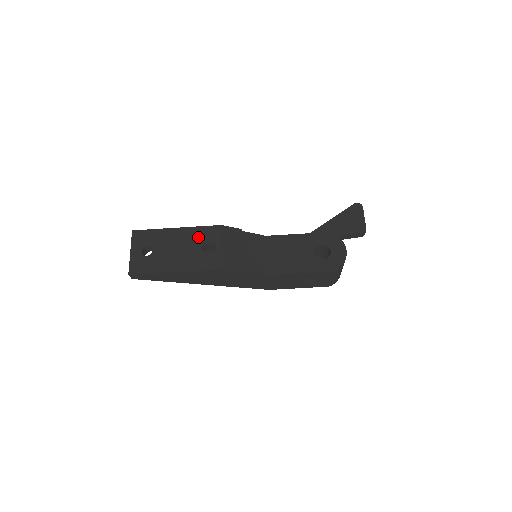
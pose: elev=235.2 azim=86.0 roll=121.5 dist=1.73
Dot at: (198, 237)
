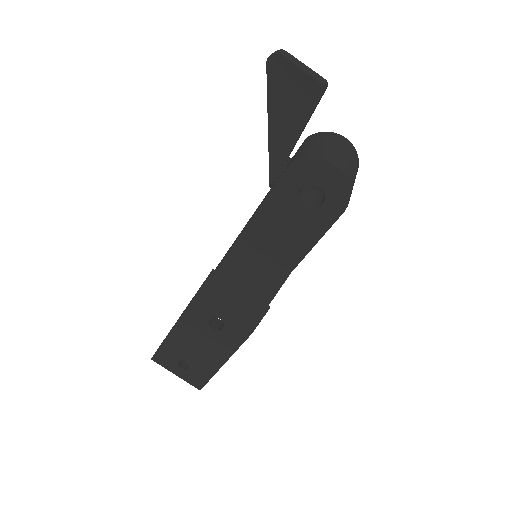
Dot at: (196, 323)
